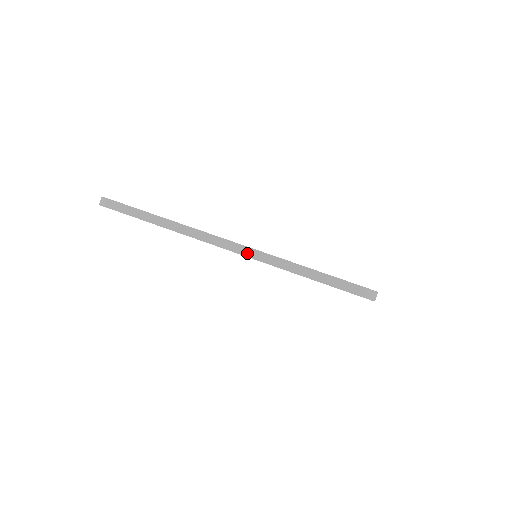
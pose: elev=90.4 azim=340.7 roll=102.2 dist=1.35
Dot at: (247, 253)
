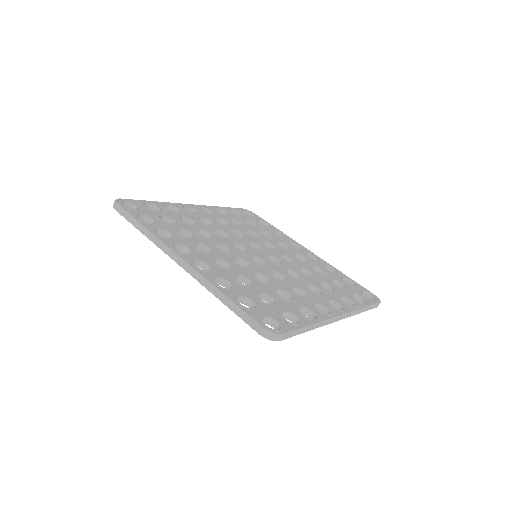
Dot at: (191, 273)
